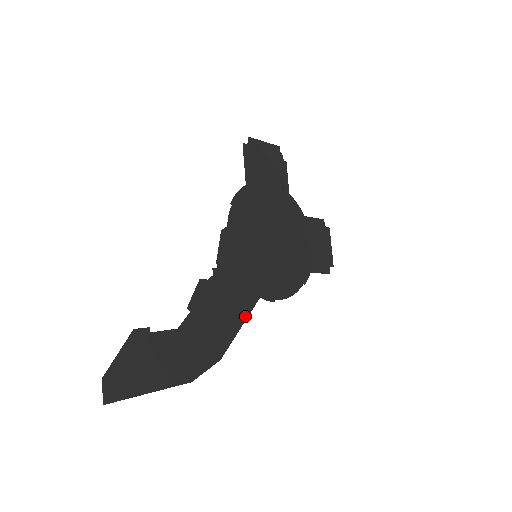
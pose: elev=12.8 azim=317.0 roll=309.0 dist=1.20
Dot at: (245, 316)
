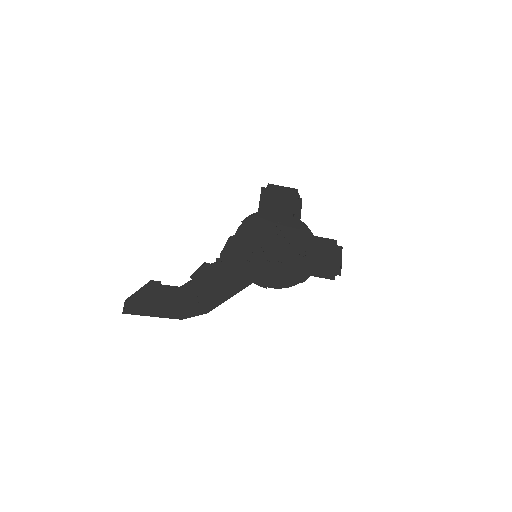
Dot at: (236, 292)
